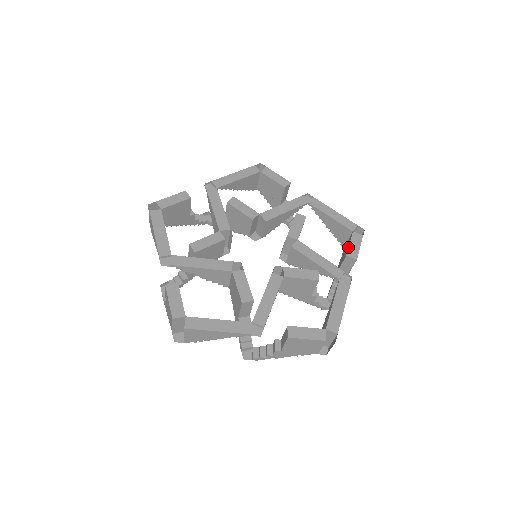
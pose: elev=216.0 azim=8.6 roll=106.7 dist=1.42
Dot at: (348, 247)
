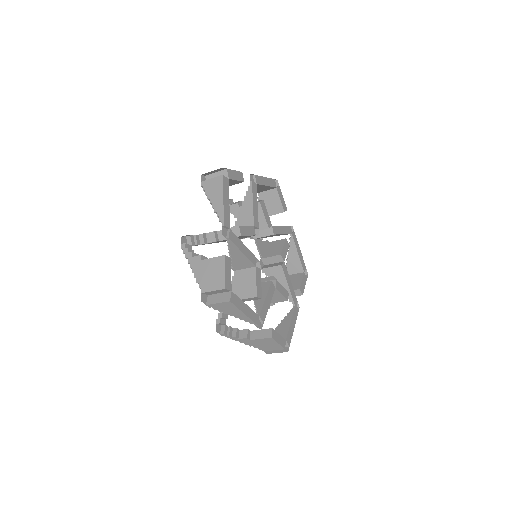
Dot at: (301, 283)
